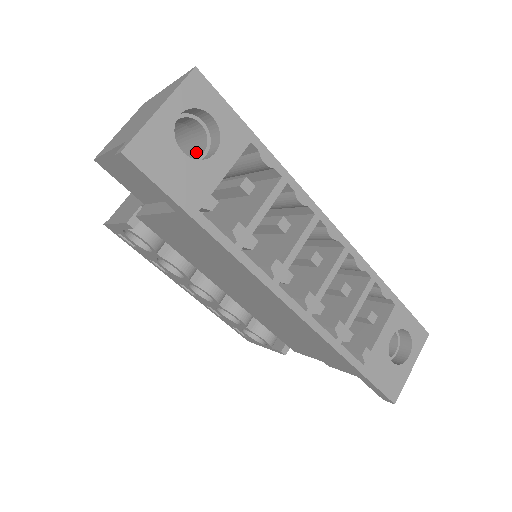
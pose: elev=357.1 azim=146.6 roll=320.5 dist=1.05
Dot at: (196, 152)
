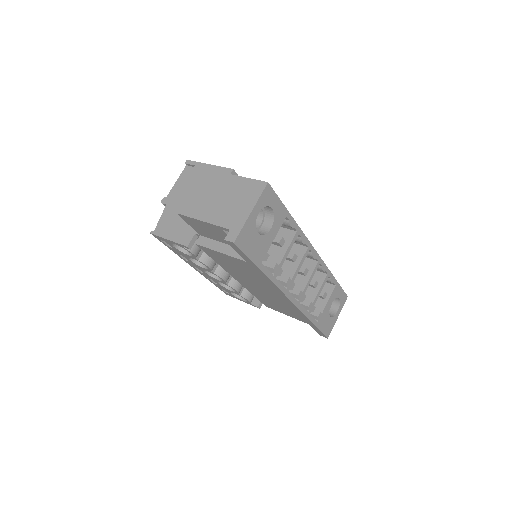
Dot at: occluded
